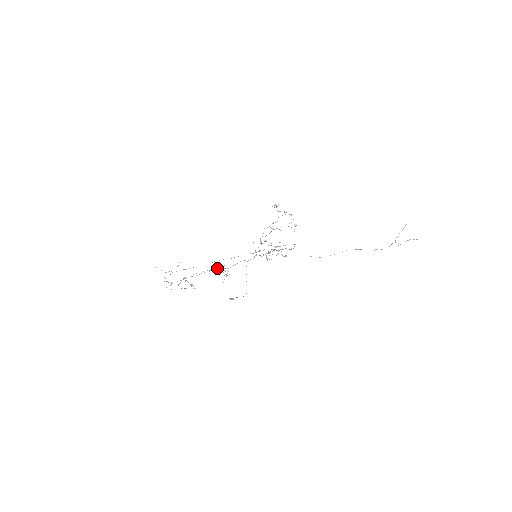
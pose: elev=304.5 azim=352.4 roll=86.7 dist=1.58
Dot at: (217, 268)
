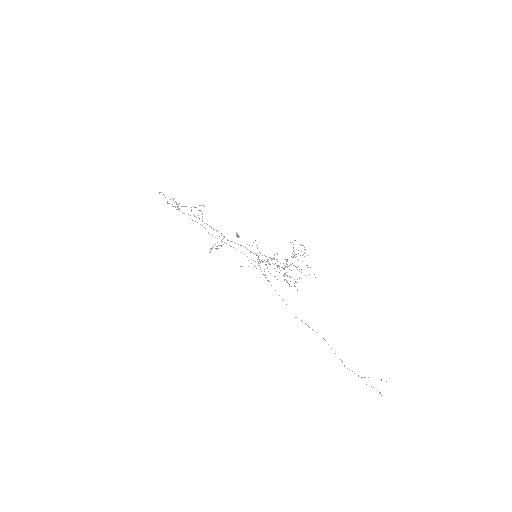
Dot at: occluded
